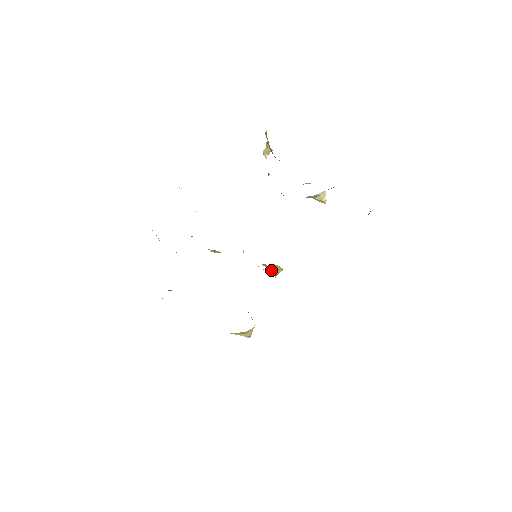
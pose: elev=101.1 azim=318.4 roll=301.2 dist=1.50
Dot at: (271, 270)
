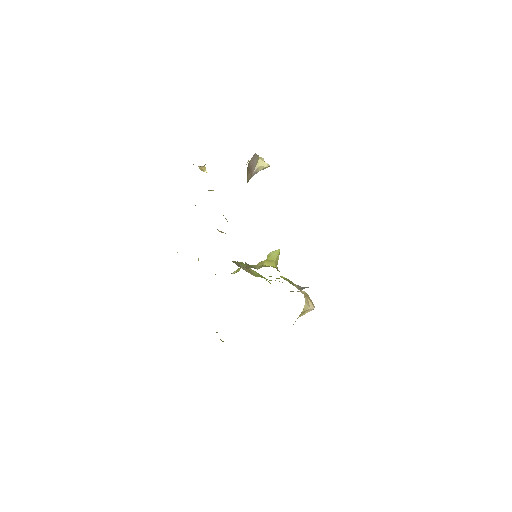
Dot at: (264, 265)
